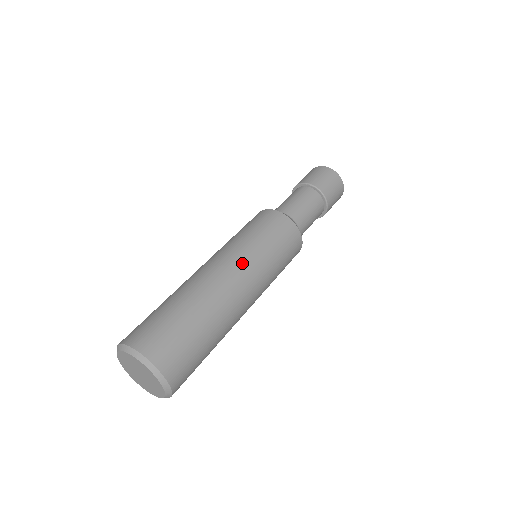
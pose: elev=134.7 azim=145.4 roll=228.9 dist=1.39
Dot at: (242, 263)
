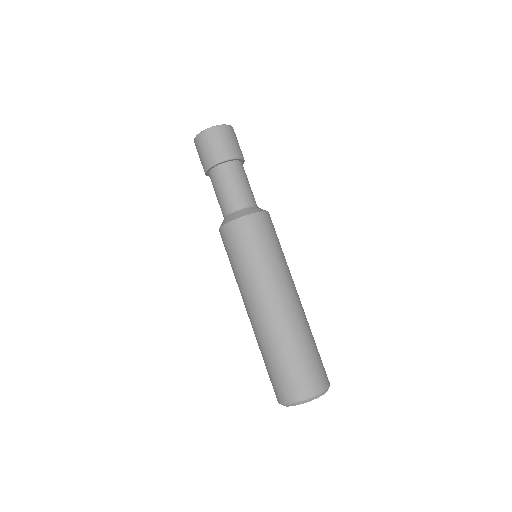
Dot at: (265, 288)
